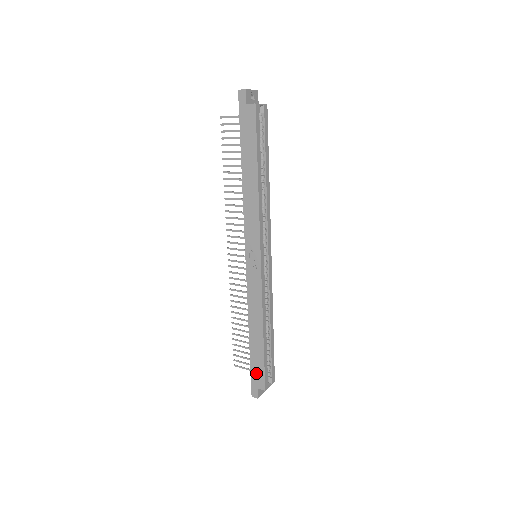
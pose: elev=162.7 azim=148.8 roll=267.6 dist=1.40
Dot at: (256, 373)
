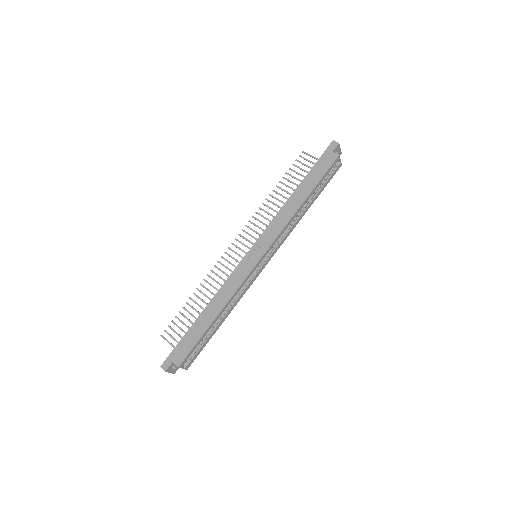
Dot at: (182, 347)
